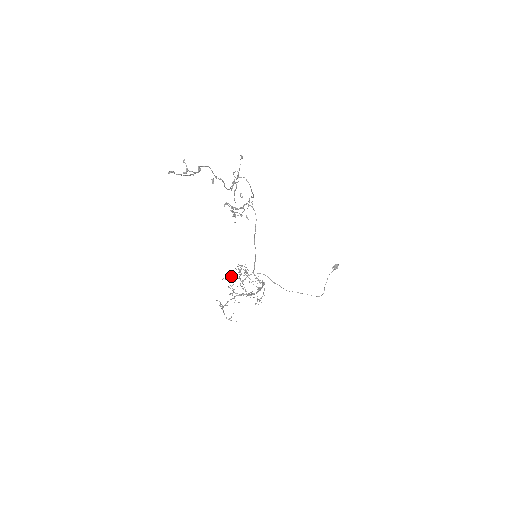
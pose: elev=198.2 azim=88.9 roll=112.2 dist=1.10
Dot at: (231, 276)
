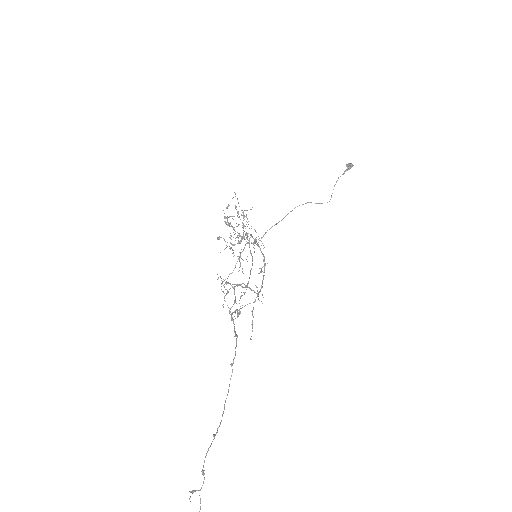
Dot at: occluded
